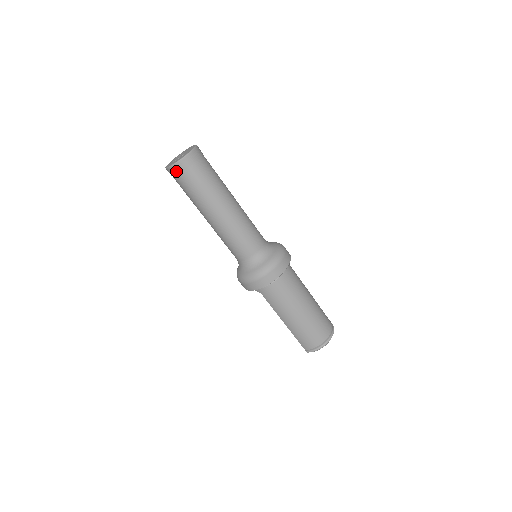
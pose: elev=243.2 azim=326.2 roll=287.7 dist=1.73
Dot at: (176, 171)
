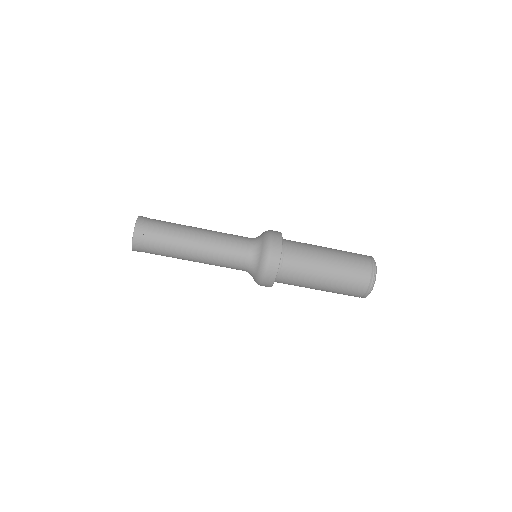
Dot at: occluded
